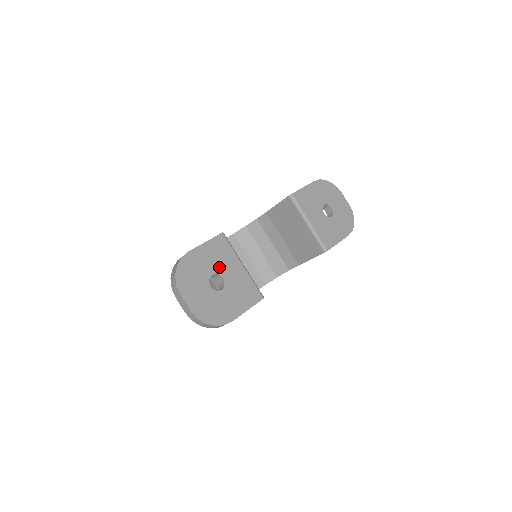
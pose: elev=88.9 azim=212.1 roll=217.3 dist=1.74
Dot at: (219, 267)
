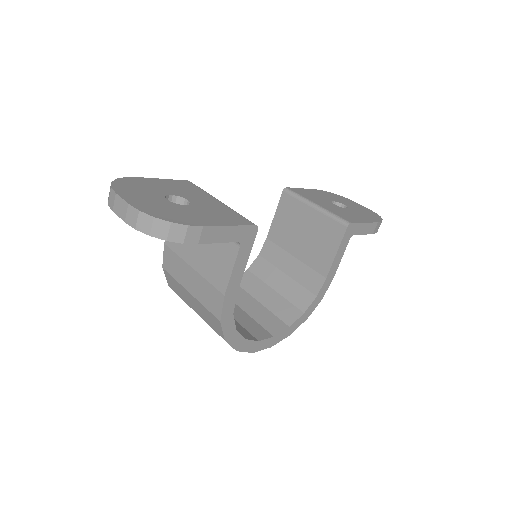
Dot at: (182, 194)
